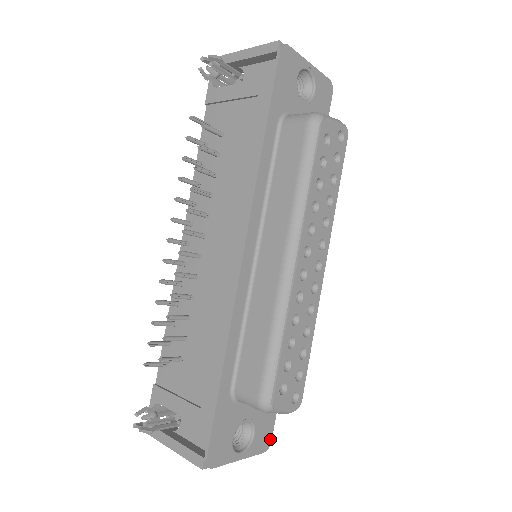
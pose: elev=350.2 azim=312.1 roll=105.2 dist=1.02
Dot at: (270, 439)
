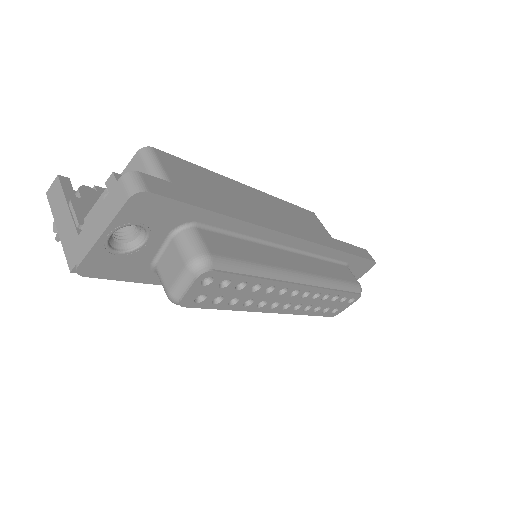
Dot at: (372, 262)
